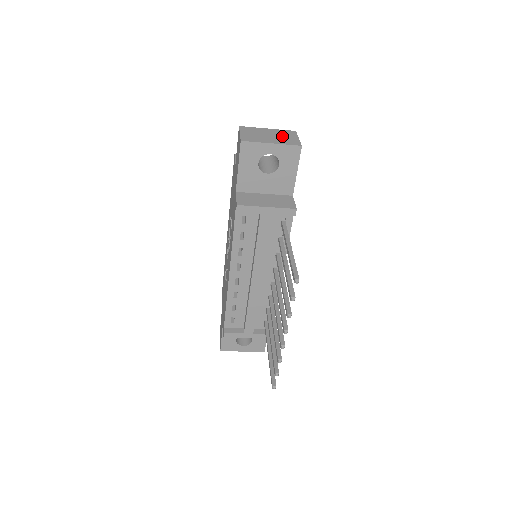
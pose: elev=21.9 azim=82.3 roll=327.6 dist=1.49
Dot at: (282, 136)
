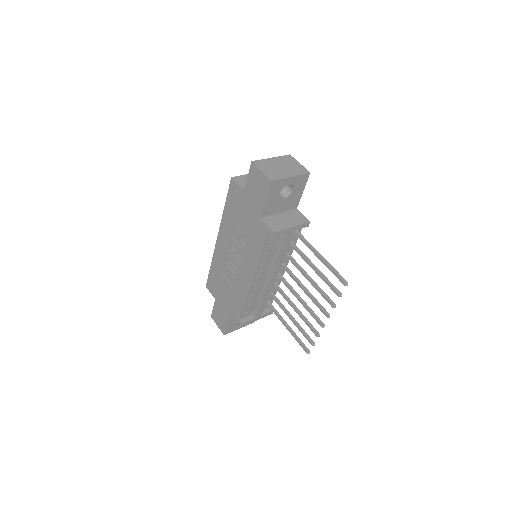
Dot at: (289, 165)
